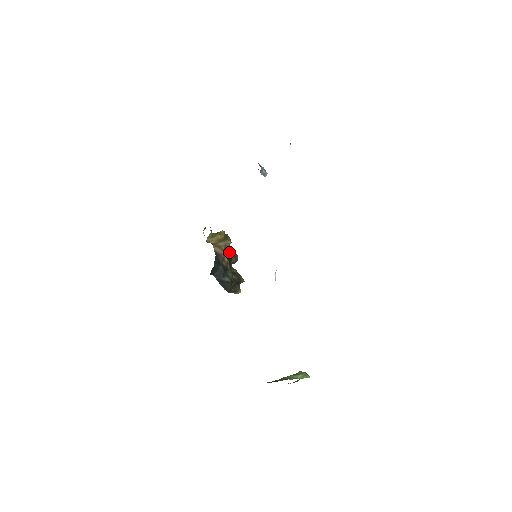
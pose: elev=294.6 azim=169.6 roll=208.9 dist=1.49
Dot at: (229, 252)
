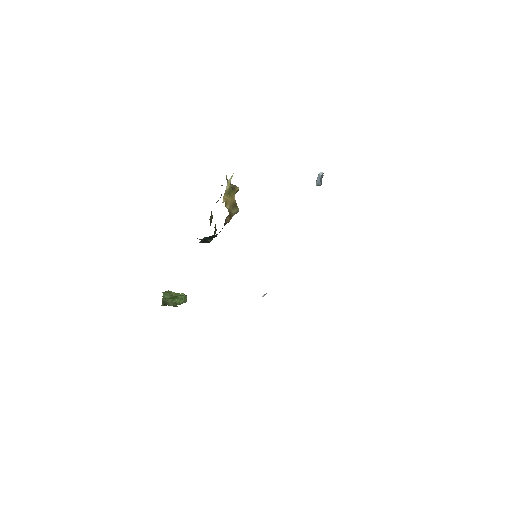
Dot at: occluded
